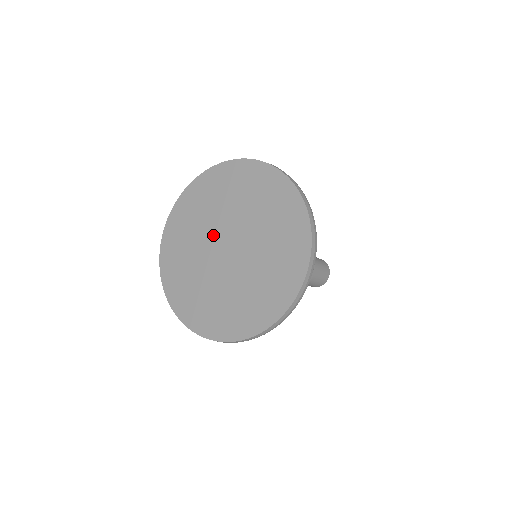
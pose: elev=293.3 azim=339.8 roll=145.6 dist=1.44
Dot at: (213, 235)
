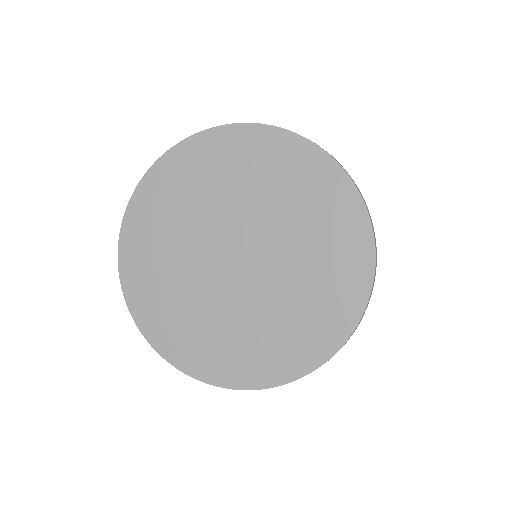
Dot at: (207, 245)
